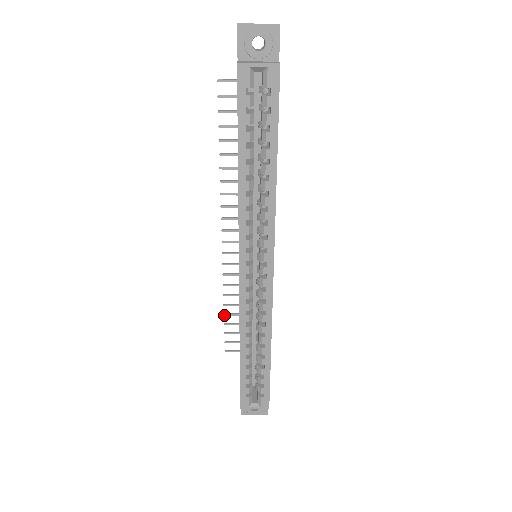
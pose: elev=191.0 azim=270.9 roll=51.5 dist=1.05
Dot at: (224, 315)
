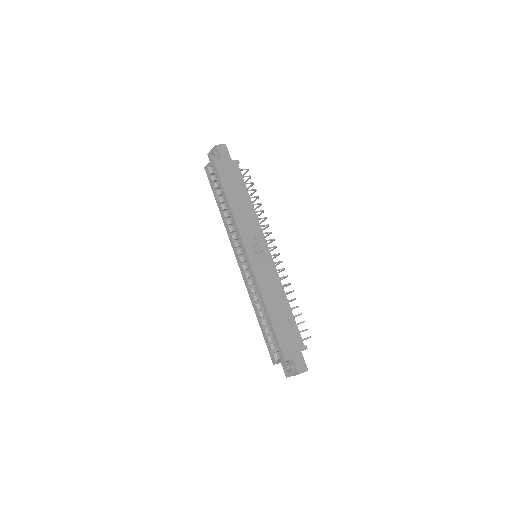
Dot at: occluded
